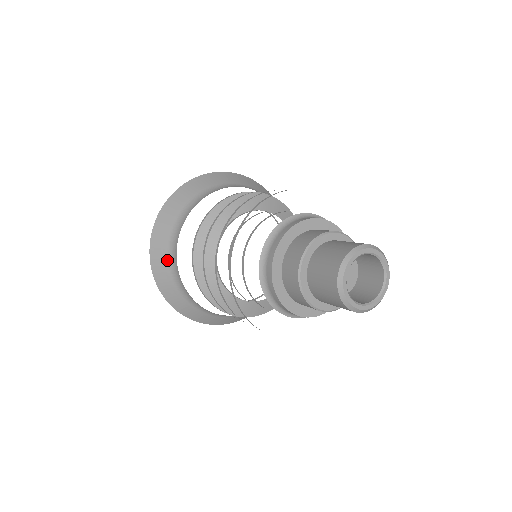
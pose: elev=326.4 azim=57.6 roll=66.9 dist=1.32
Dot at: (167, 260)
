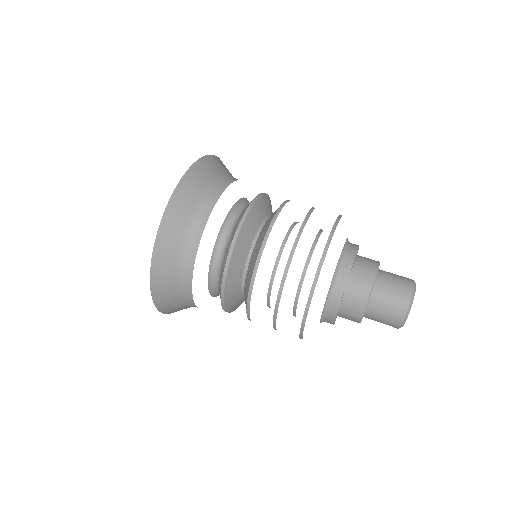
Dot at: (181, 238)
